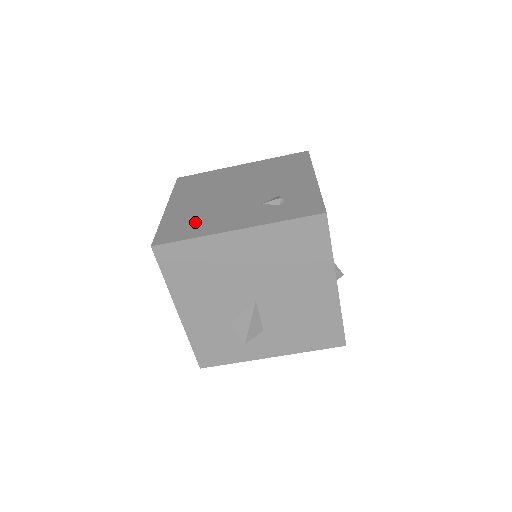
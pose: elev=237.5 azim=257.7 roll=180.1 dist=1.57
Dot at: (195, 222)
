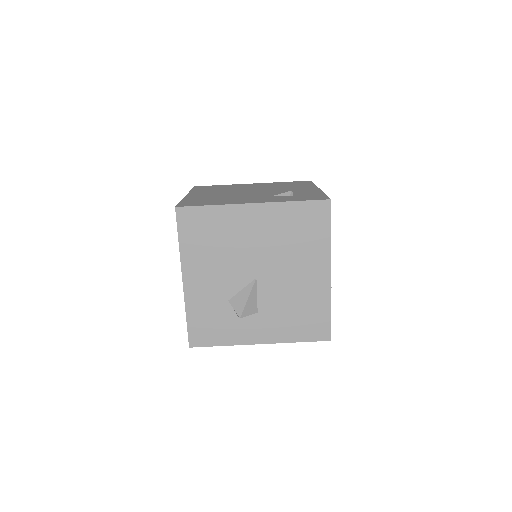
Dot at: (214, 200)
